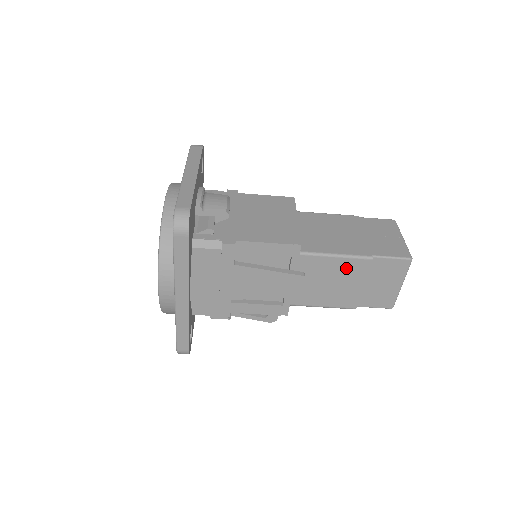
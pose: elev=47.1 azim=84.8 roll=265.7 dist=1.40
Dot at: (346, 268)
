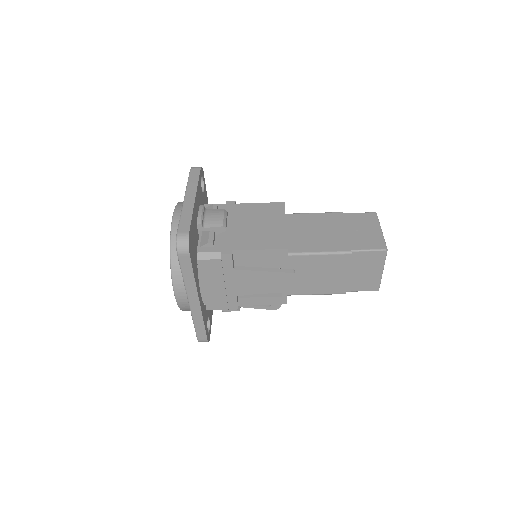
Dot at: (330, 262)
